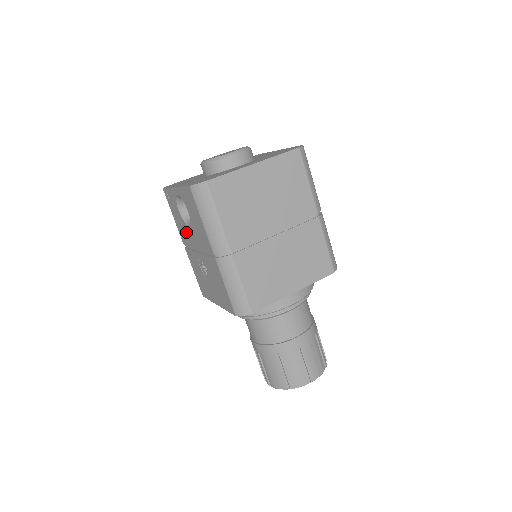
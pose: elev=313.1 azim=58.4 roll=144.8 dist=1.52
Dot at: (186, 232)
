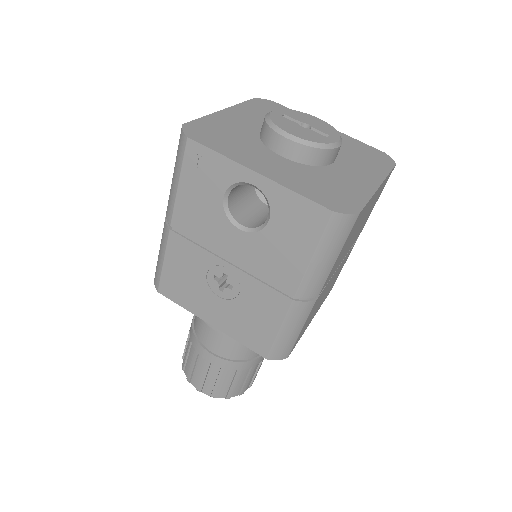
Dot at: (213, 226)
